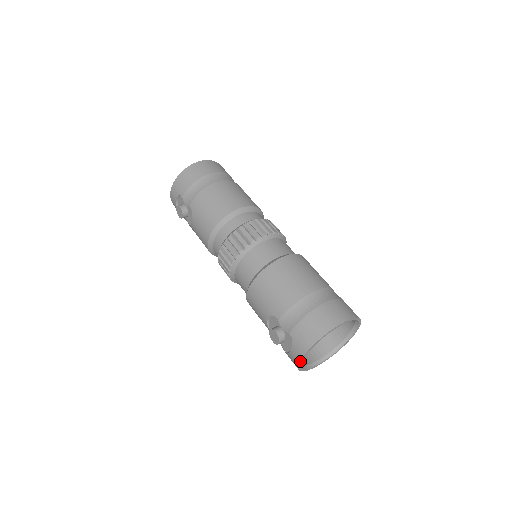
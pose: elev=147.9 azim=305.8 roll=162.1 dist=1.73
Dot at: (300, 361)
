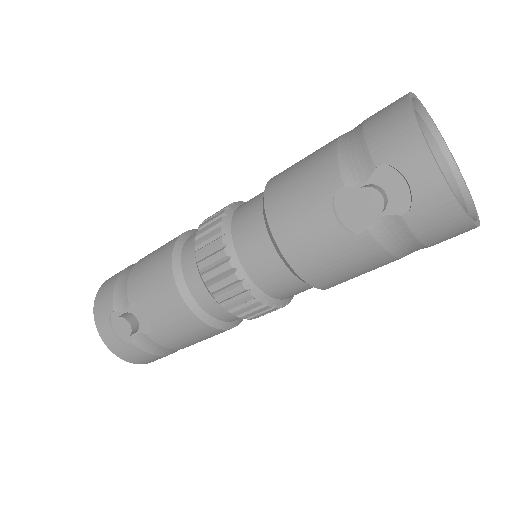
Dot at: (435, 164)
